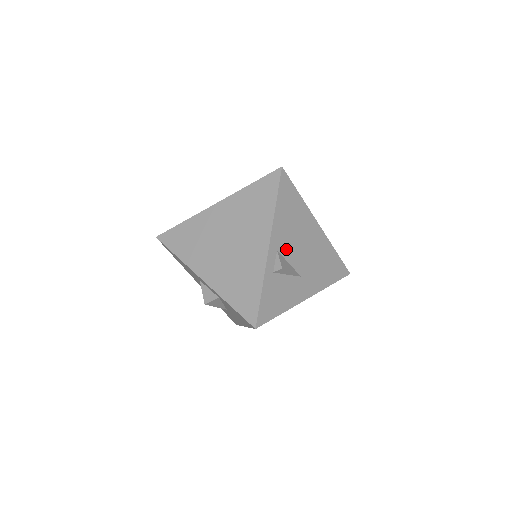
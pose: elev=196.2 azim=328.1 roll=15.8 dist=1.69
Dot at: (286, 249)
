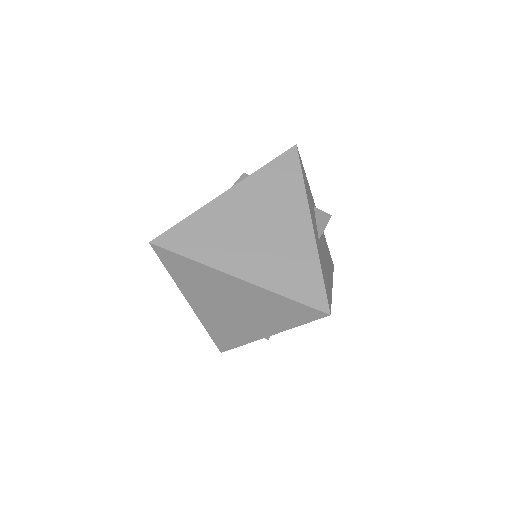
Dot at: occluded
